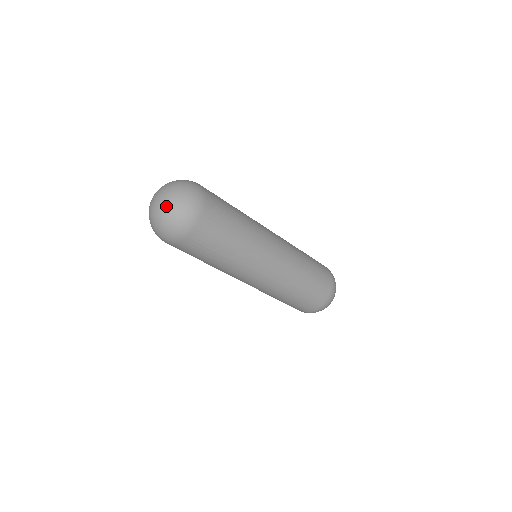
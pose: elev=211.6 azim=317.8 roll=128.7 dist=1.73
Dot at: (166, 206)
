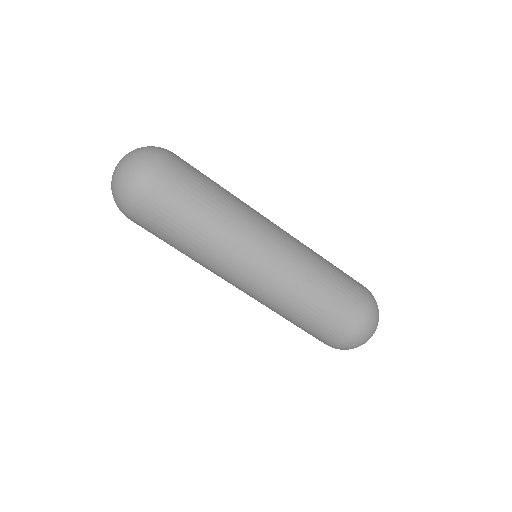
Dot at: (125, 160)
